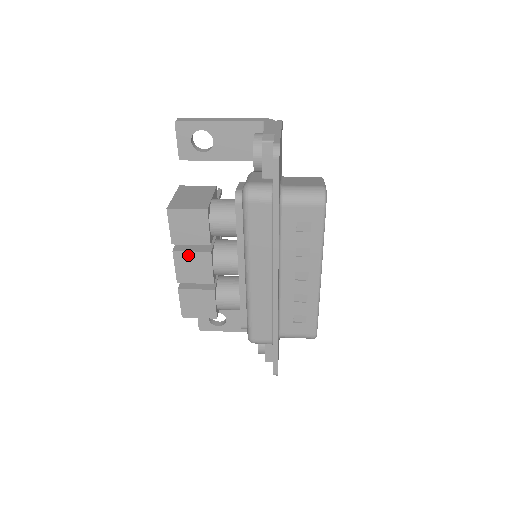
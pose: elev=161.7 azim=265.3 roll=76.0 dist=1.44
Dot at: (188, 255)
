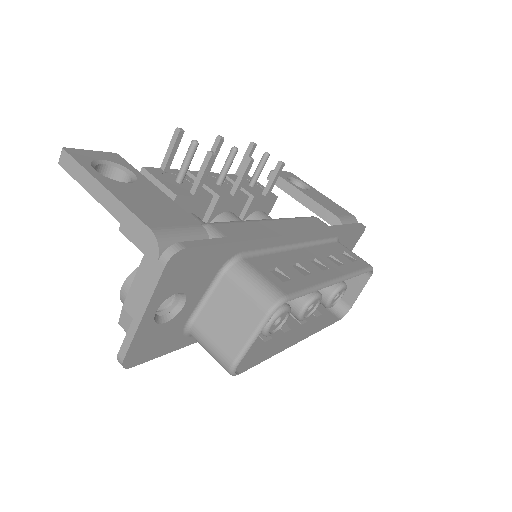
Dot at: occluded
